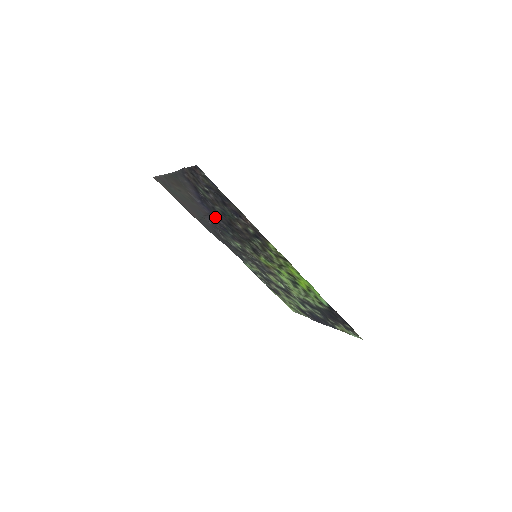
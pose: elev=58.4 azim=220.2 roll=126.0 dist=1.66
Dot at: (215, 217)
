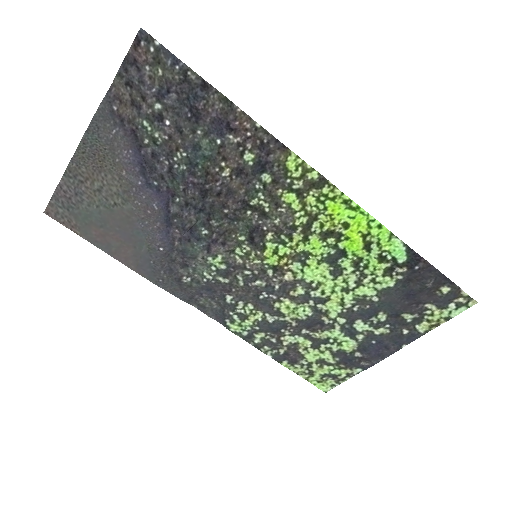
Dot at: (172, 208)
